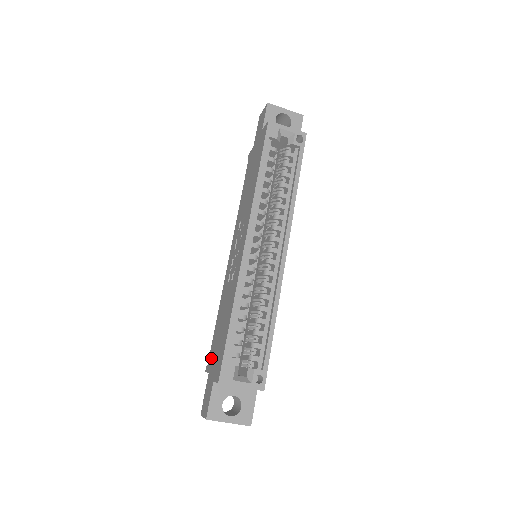
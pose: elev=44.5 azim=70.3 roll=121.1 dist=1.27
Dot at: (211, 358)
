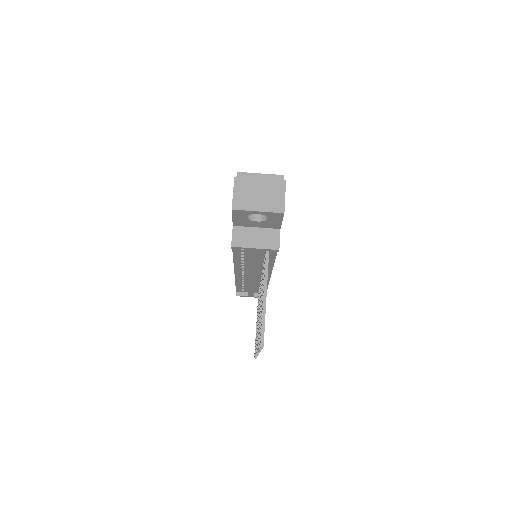
Dot at: occluded
